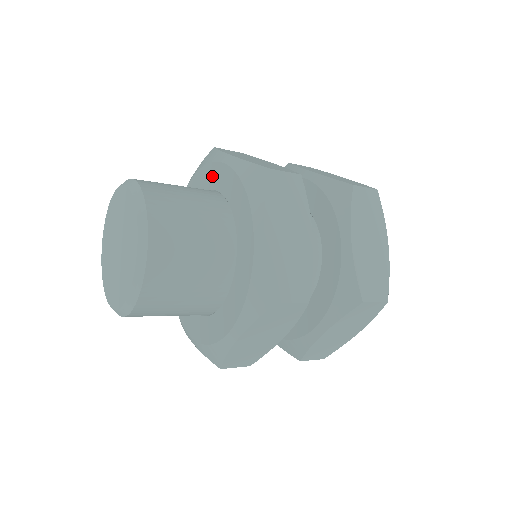
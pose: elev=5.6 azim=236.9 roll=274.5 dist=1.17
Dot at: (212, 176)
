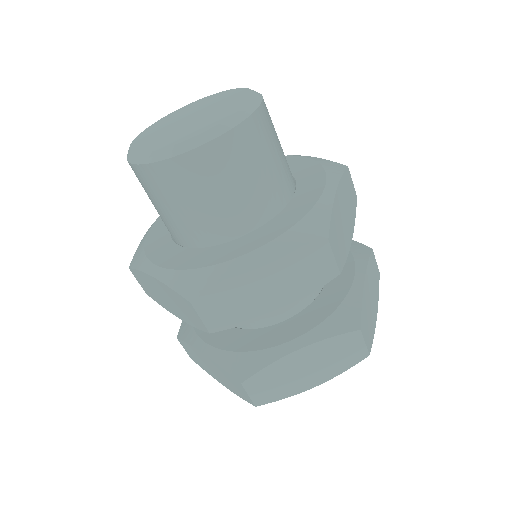
Dot at: occluded
